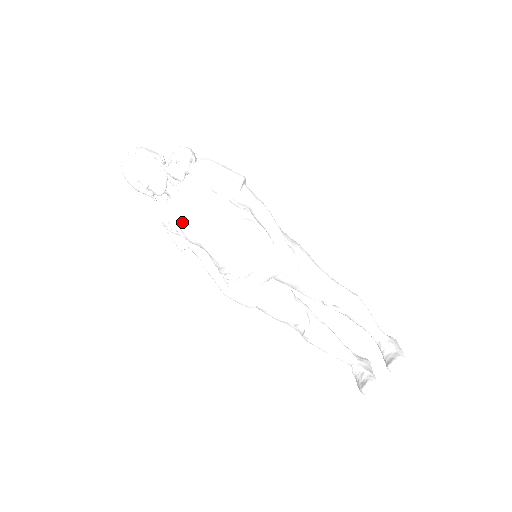
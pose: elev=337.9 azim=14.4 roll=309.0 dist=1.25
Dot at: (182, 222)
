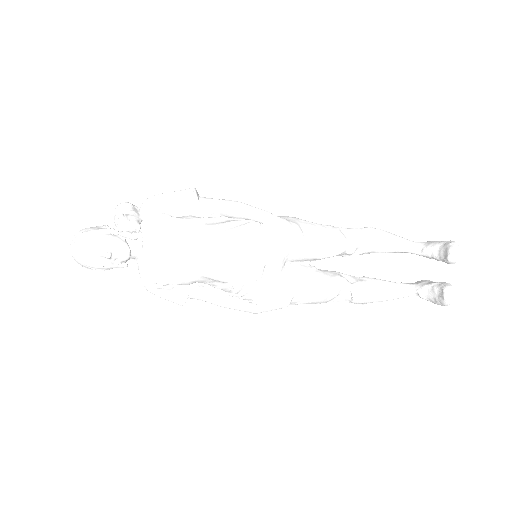
Dot at: (166, 269)
